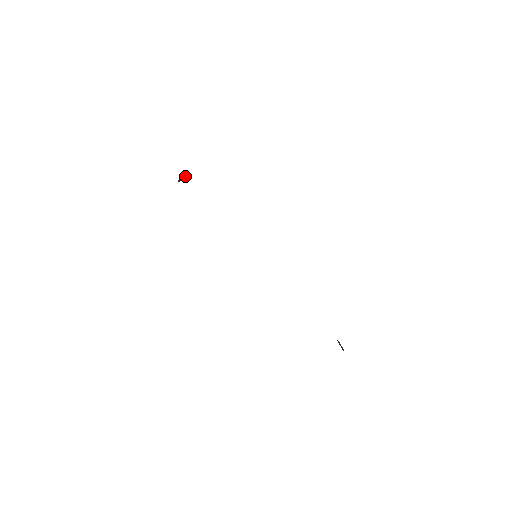
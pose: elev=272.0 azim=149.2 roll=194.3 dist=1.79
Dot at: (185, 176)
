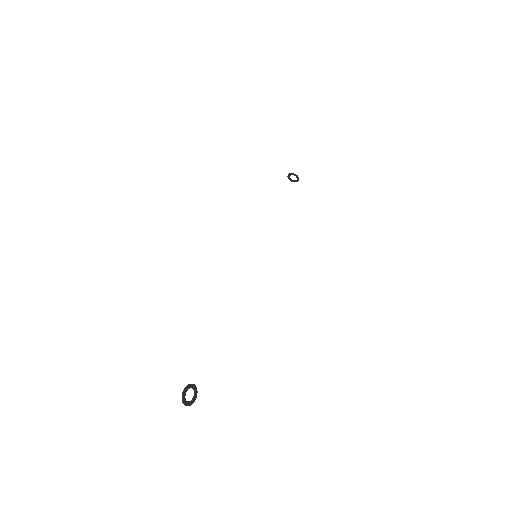
Dot at: (296, 175)
